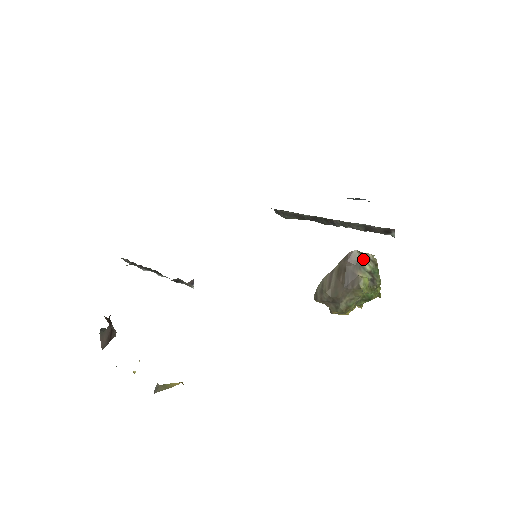
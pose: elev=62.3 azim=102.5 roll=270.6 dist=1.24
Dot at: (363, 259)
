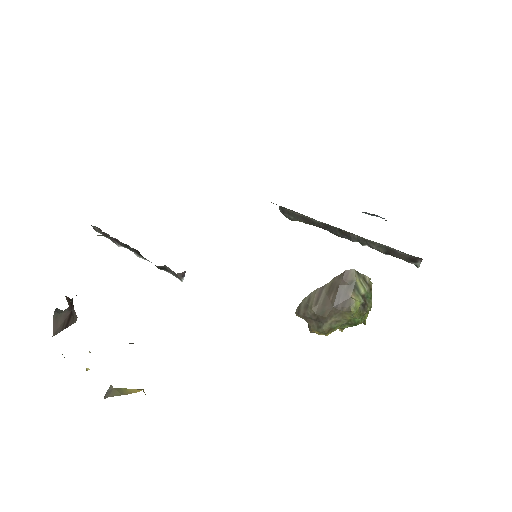
Dot at: (359, 280)
